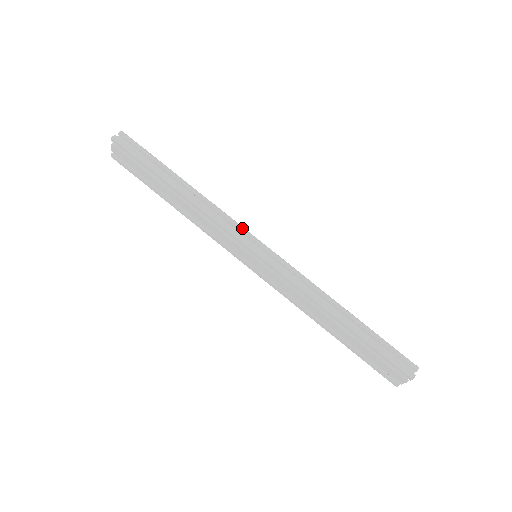
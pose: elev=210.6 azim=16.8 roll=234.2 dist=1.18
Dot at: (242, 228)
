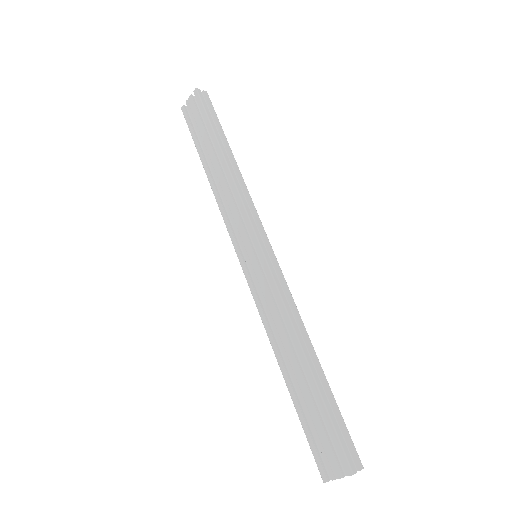
Dot at: (260, 222)
